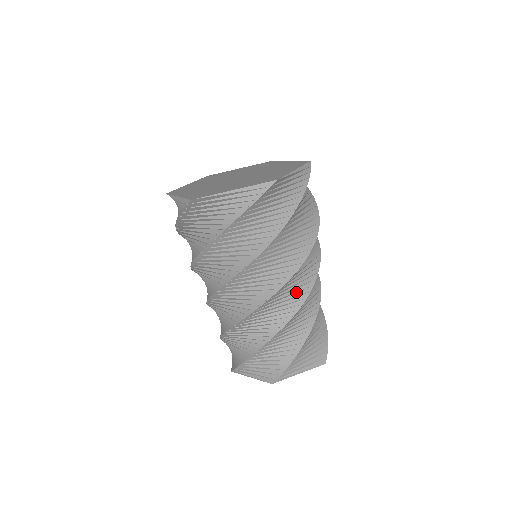
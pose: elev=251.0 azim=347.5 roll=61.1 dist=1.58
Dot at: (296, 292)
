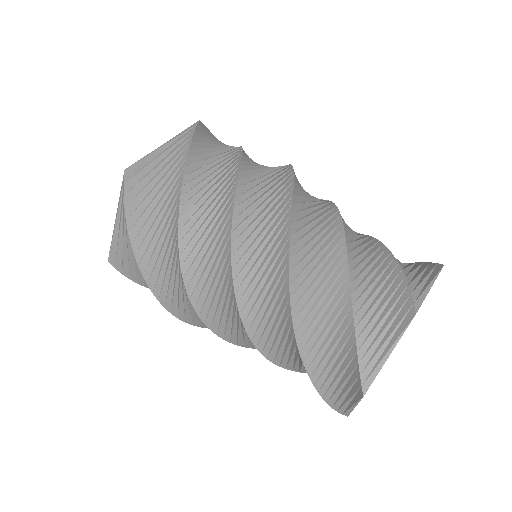
Dot at: (319, 207)
